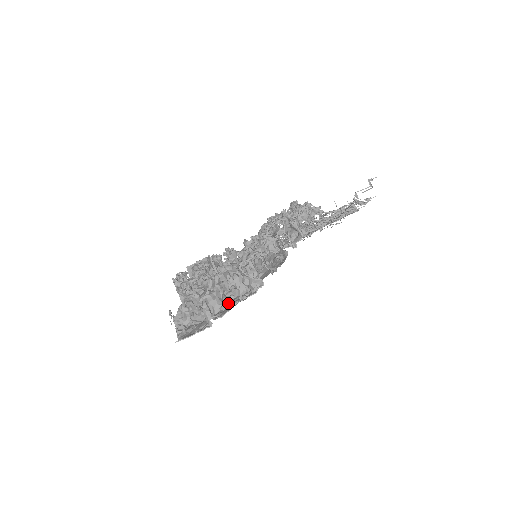
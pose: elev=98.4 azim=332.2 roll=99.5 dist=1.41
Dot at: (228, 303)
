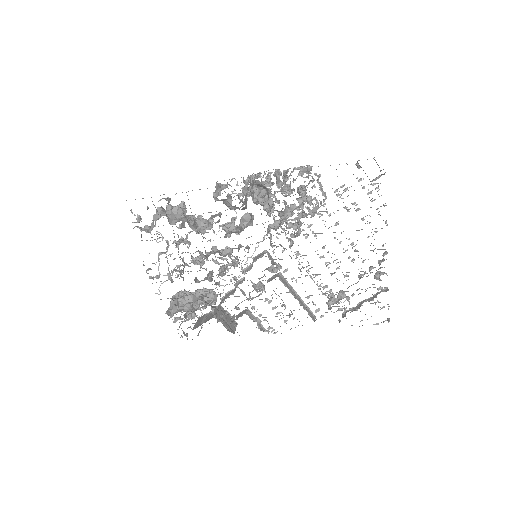
Dot at: occluded
